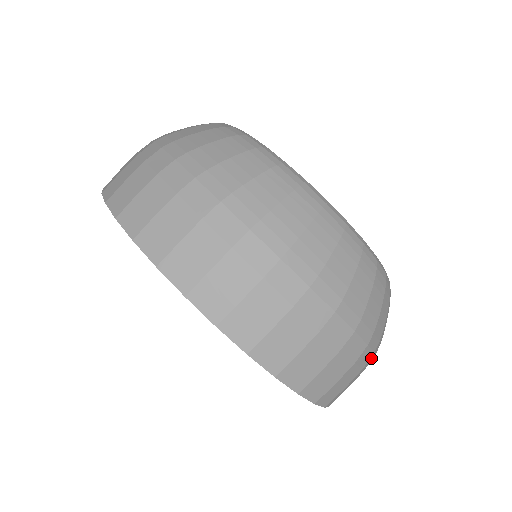
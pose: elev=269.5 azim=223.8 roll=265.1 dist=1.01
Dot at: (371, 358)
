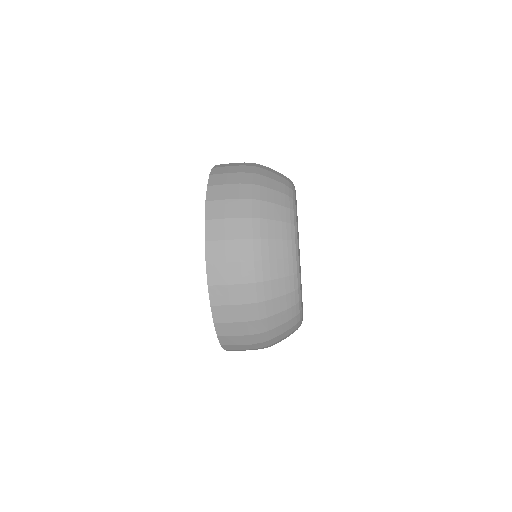
Dot at: occluded
